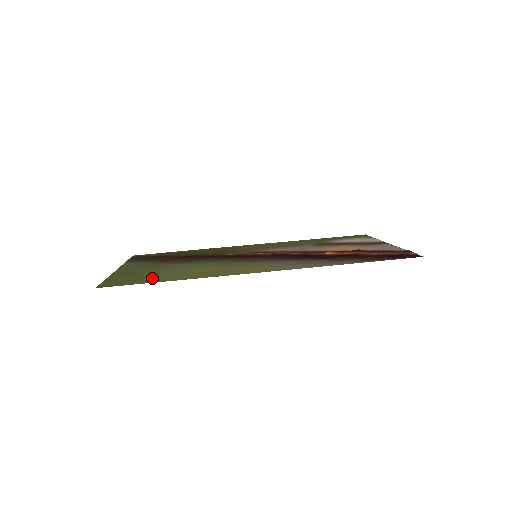
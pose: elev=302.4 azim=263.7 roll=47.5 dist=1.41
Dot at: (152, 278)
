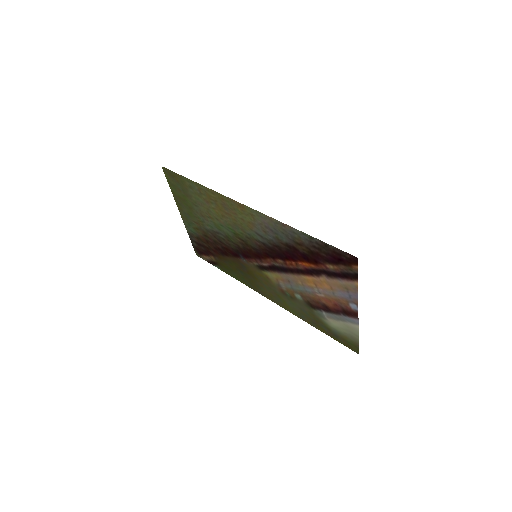
Dot at: (189, 188)
